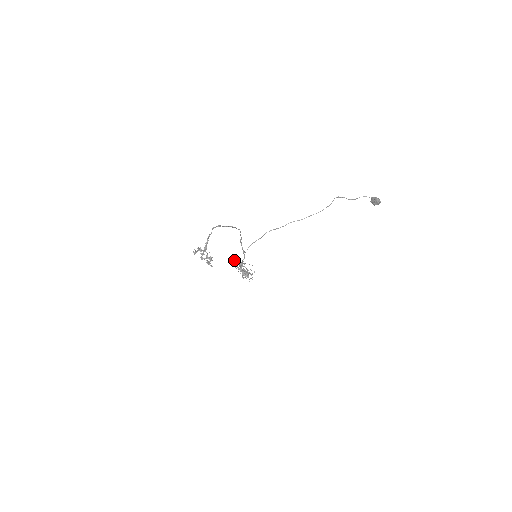
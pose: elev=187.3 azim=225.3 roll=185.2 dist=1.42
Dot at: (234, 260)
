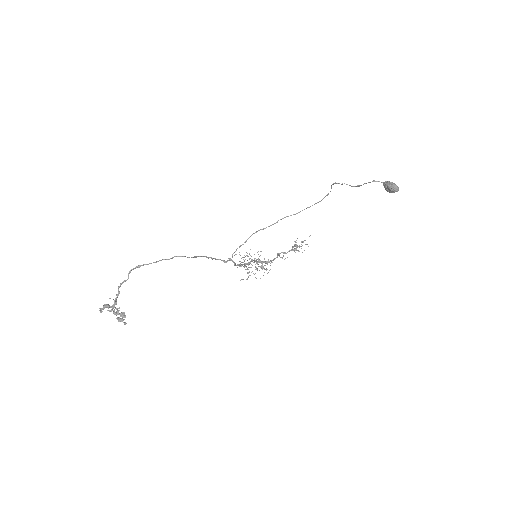
Dot at: (250, 249)
